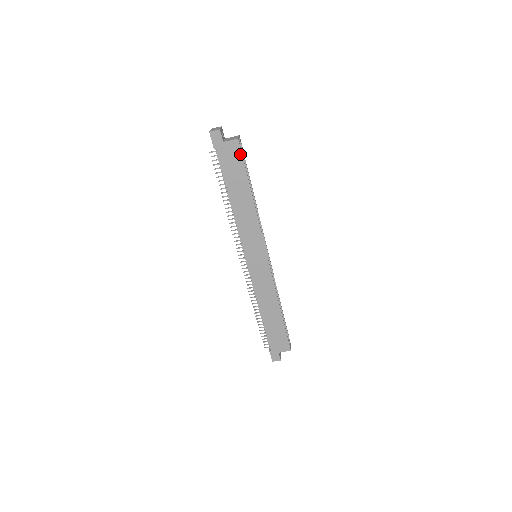
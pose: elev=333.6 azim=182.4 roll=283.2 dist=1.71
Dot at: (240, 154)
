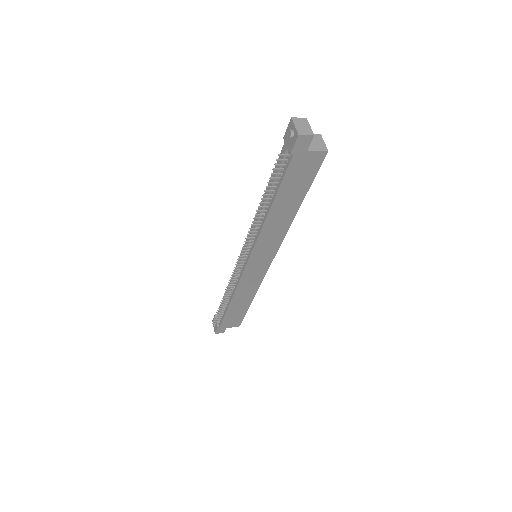
Dot at: (317, 167)
